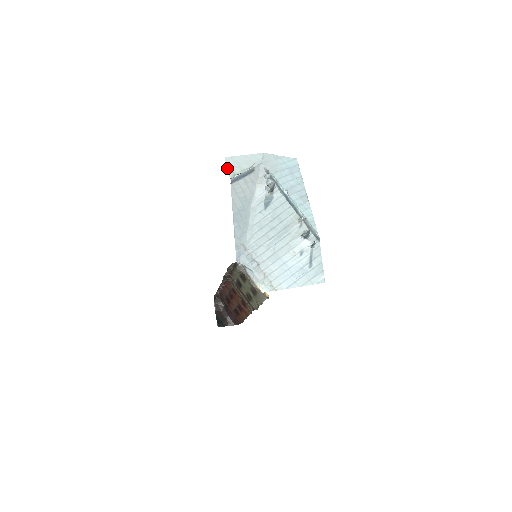
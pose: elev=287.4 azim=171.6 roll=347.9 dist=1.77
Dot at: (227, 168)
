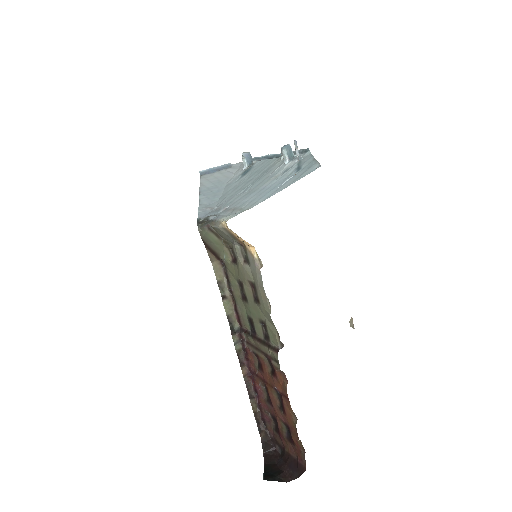
Dot at: occluded
